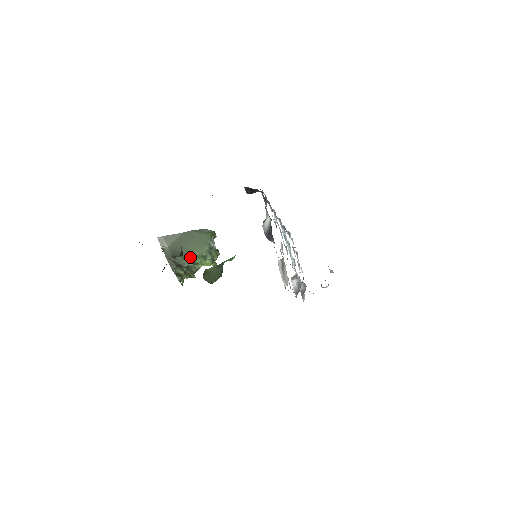
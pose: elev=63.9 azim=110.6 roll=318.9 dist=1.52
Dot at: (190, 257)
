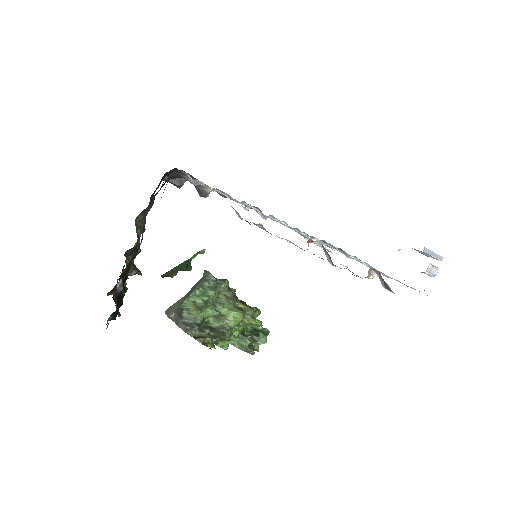
Dot at: (186, 299)
